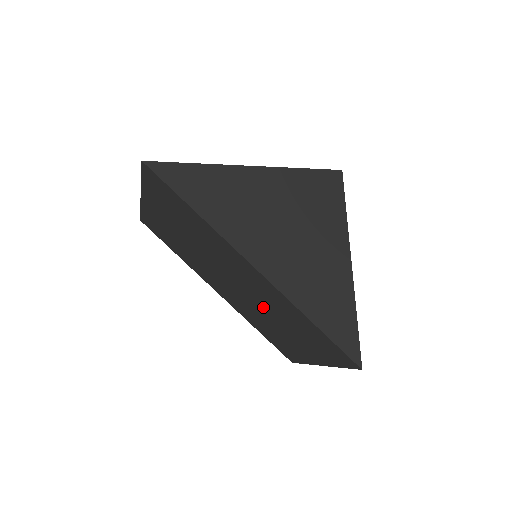
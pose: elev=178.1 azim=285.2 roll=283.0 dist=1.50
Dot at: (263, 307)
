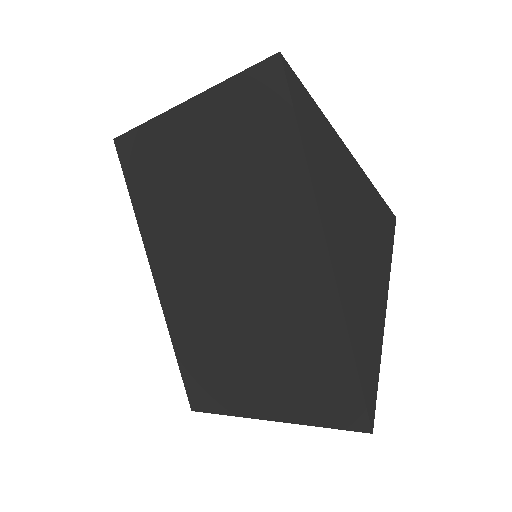
Dot at: (252, 315)
